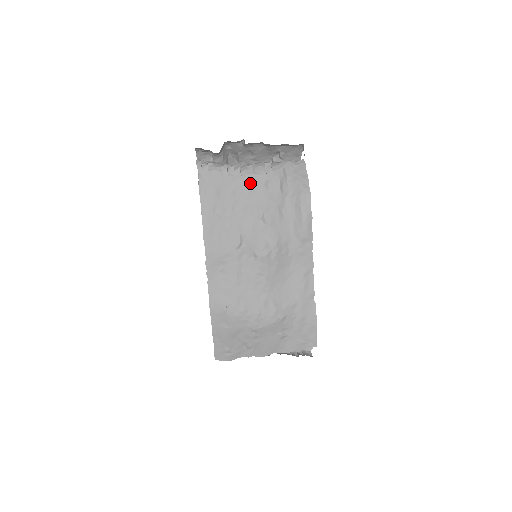
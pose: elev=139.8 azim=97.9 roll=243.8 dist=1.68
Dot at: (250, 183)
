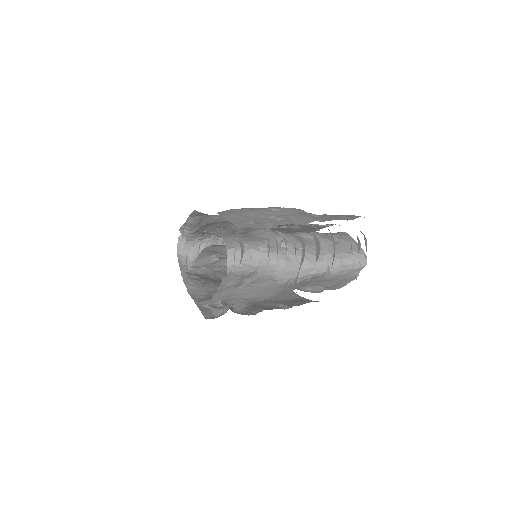
Dot at: occluded
